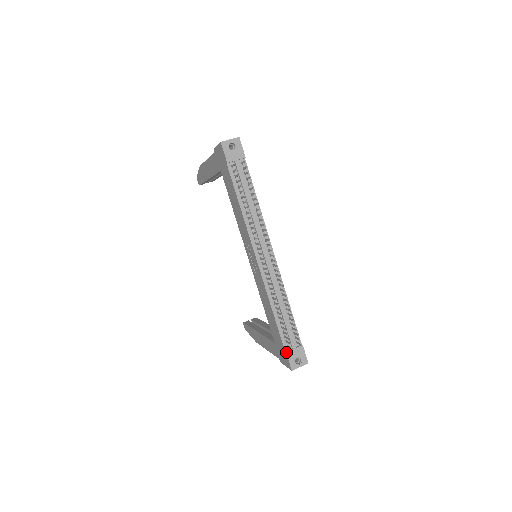
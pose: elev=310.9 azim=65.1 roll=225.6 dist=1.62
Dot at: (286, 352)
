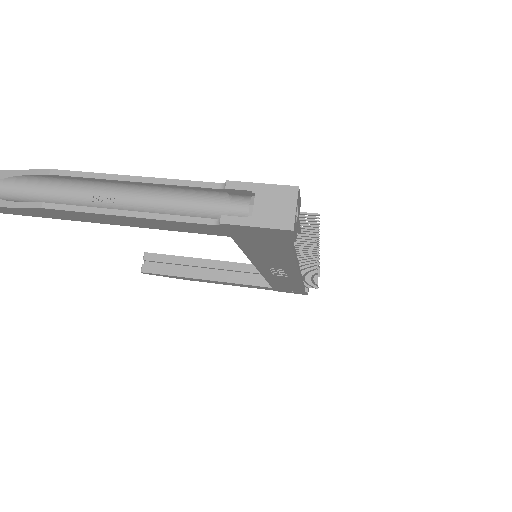
Dot at: occluded
